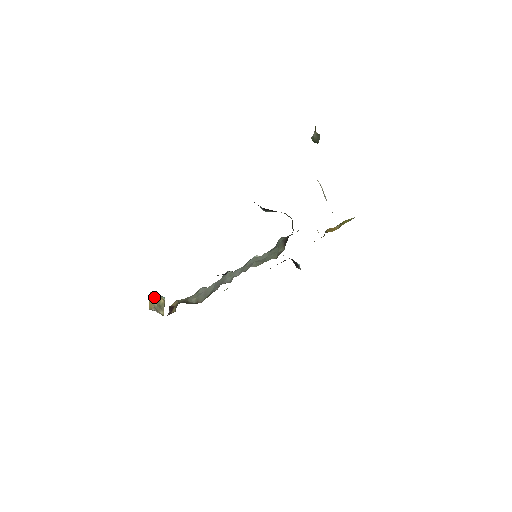
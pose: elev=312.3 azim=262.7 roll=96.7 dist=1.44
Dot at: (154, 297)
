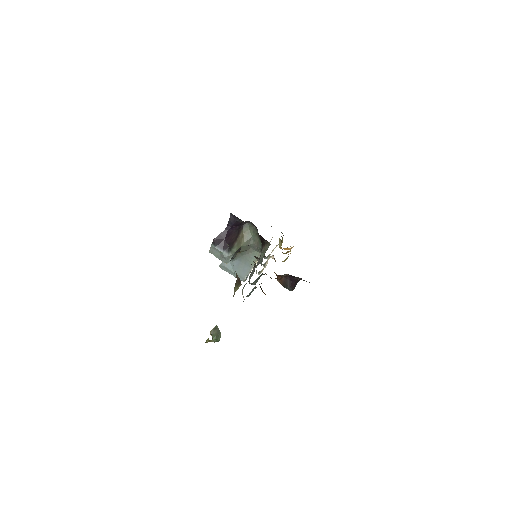
Dot at: occluded
